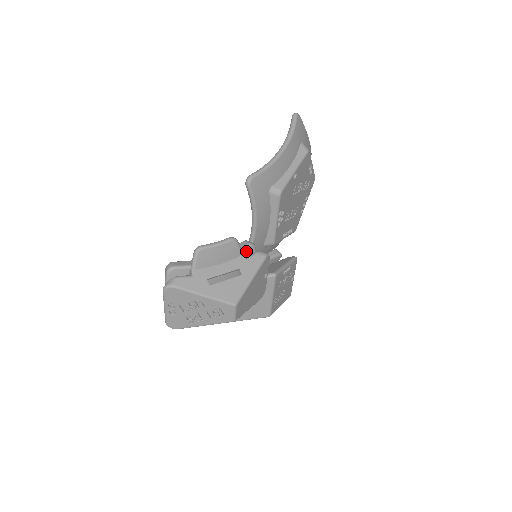
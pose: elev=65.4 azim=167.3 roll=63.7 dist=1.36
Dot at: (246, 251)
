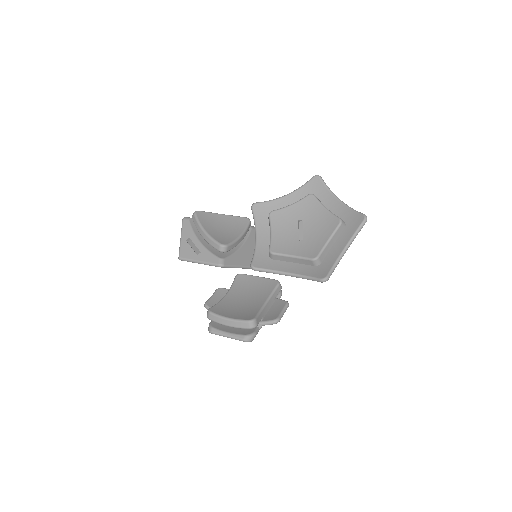
Dot at: (277, 292)
